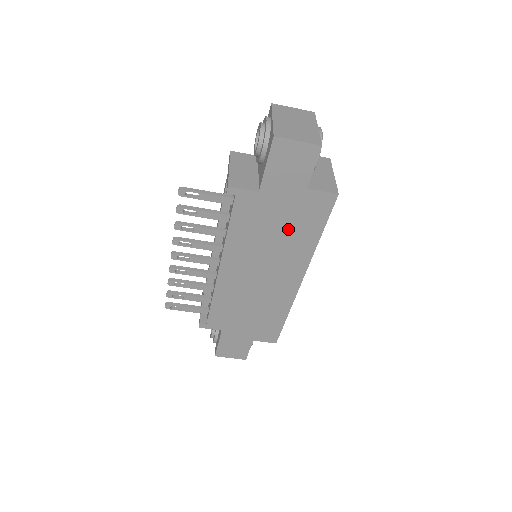
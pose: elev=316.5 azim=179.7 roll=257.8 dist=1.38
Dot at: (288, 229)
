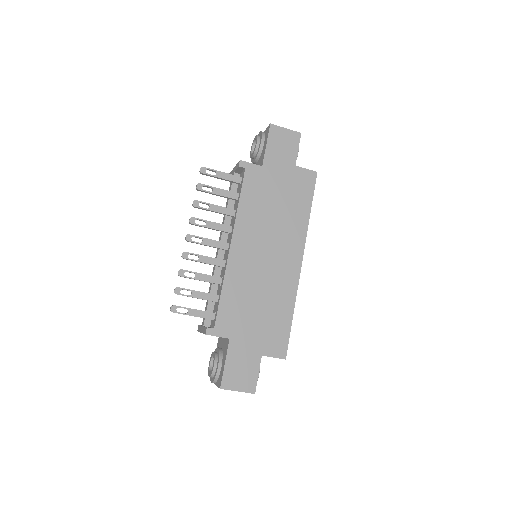
Dot at: (285, 203)
